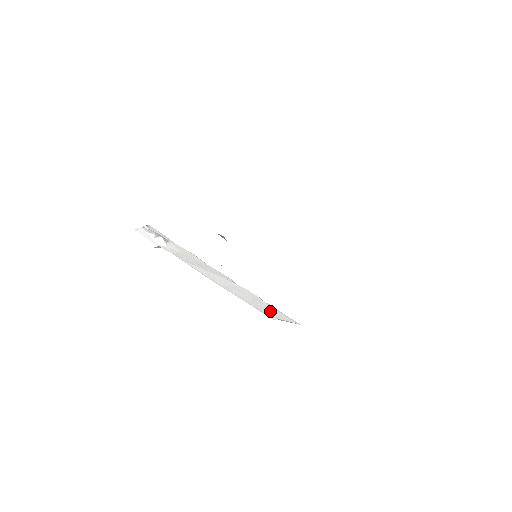
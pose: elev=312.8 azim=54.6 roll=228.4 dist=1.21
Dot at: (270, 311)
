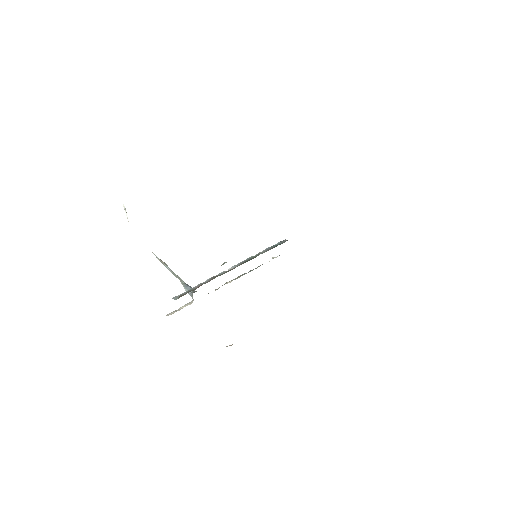
Dot at: occluded
